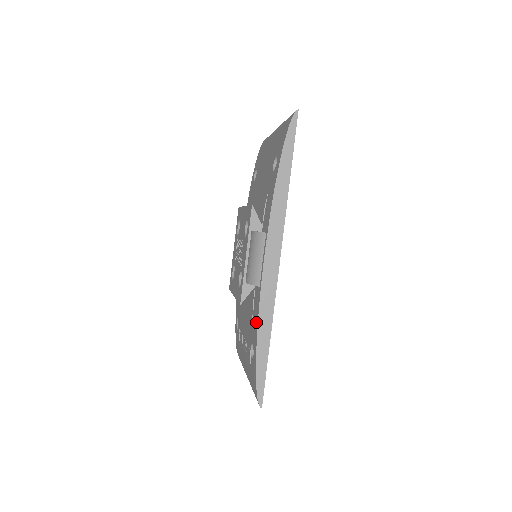
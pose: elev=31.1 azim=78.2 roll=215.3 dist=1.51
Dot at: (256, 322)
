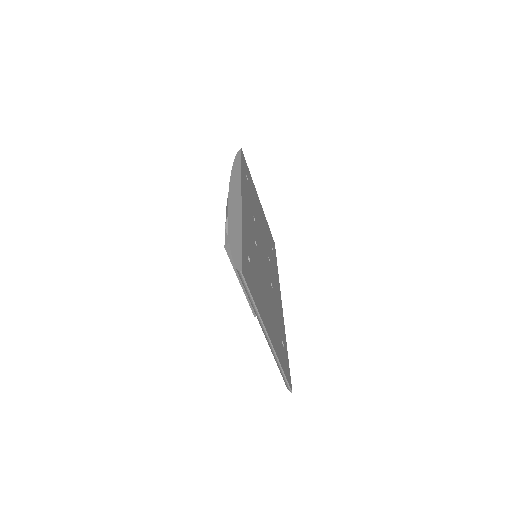
Dot at: occluded
